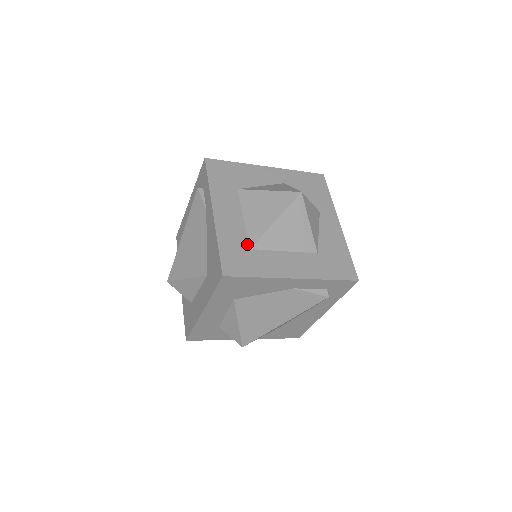
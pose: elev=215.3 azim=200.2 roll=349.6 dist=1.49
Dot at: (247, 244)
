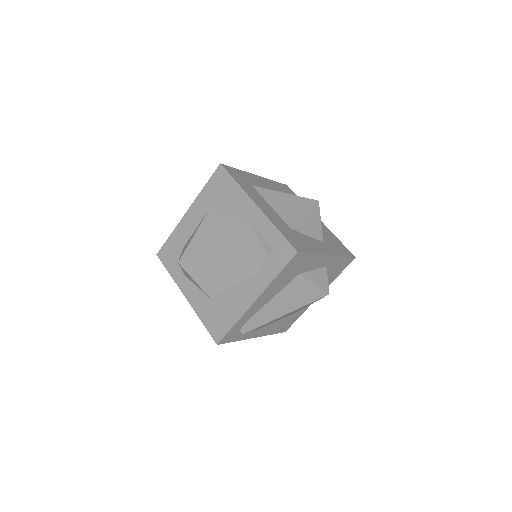
Dot at: (254, 185)
